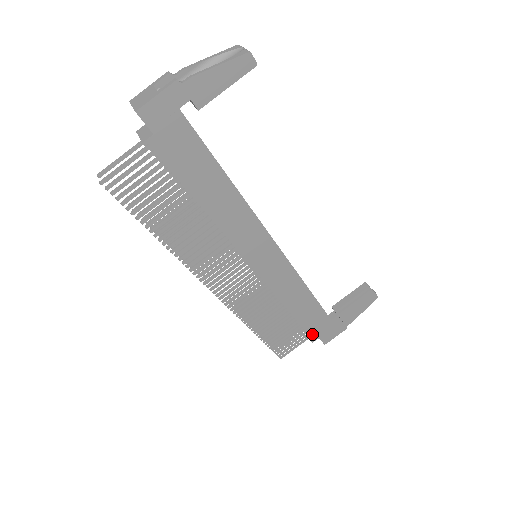
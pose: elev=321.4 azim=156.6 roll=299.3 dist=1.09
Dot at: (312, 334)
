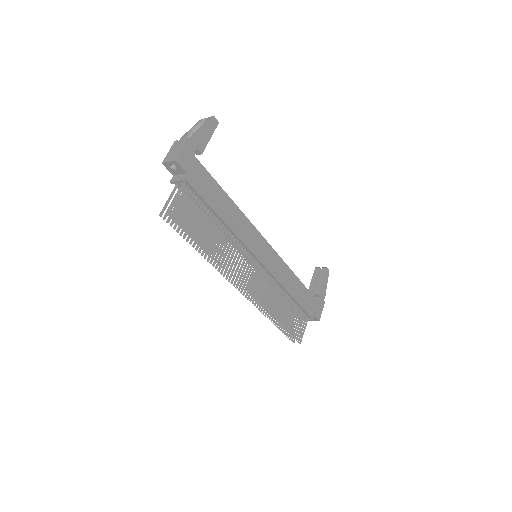
Dot at: (309, 313)
